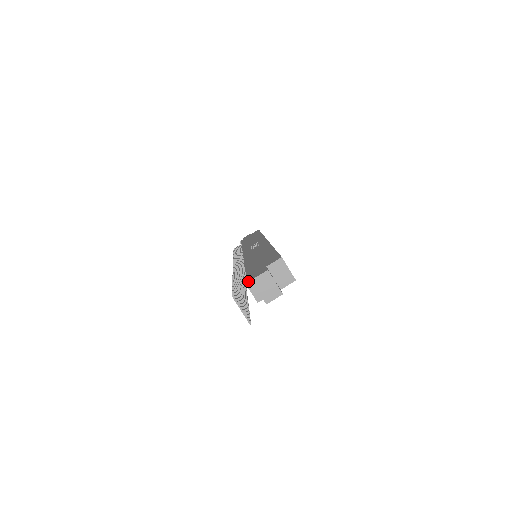
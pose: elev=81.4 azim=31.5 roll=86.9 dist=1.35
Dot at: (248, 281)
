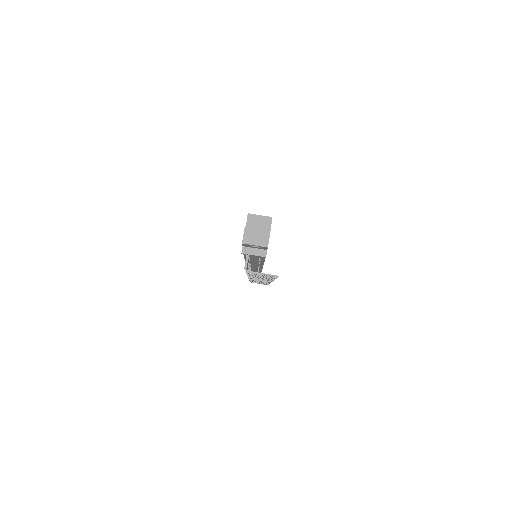
Dot at: (245, 251)
